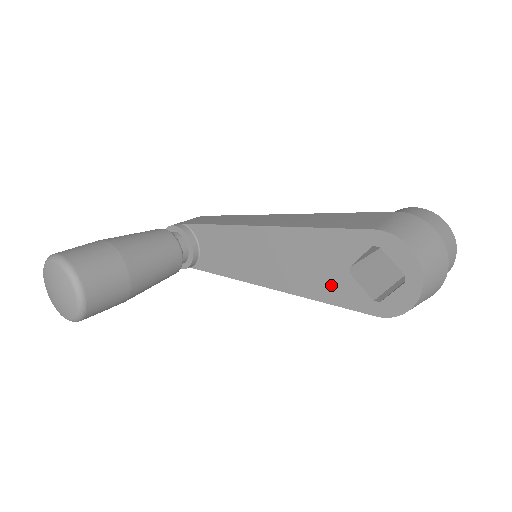
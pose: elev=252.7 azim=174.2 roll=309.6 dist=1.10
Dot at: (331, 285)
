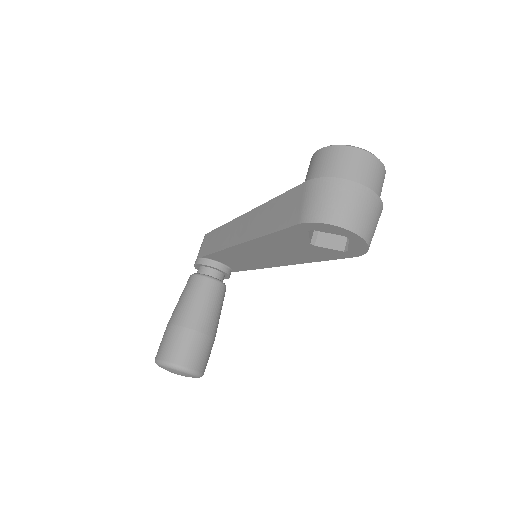
Dot at: (312, 254)
